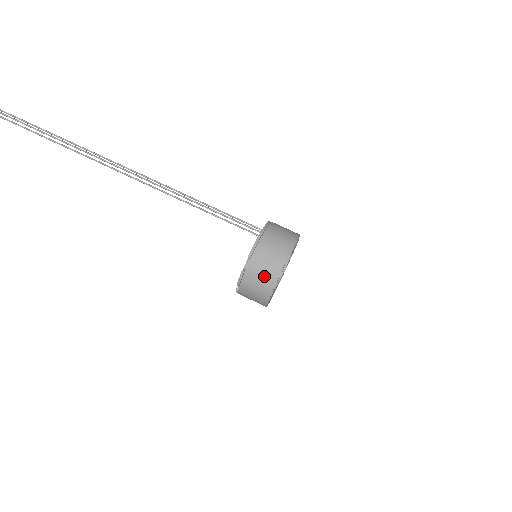
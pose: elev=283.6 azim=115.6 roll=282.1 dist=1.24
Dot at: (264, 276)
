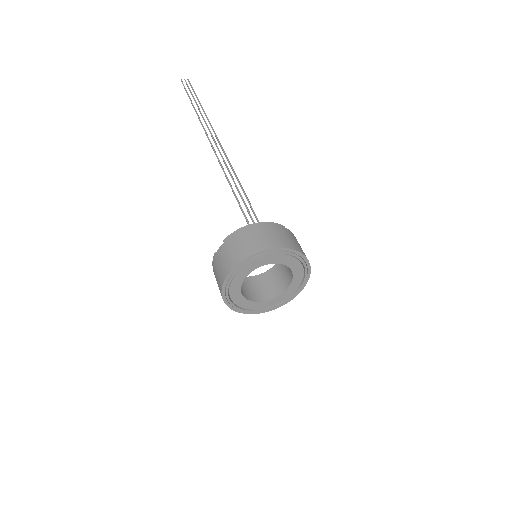
Dot at: (223, 265)
